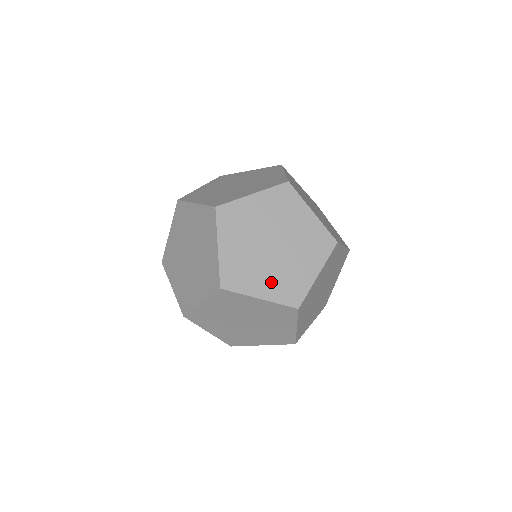
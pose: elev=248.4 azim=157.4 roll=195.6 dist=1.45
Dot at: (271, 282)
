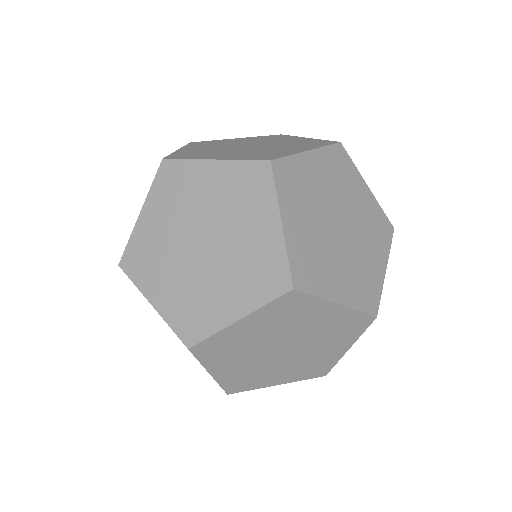
Dot at: (234, 288)
